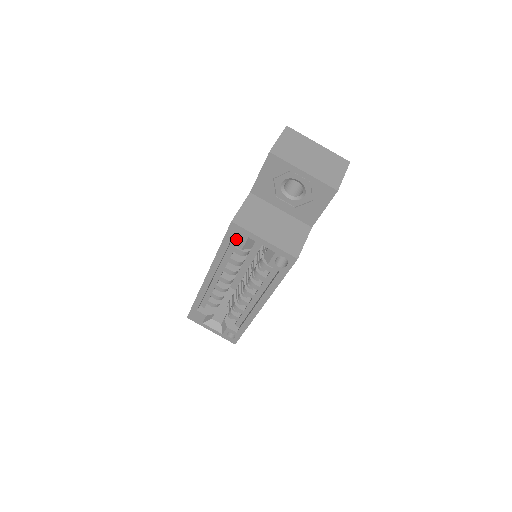
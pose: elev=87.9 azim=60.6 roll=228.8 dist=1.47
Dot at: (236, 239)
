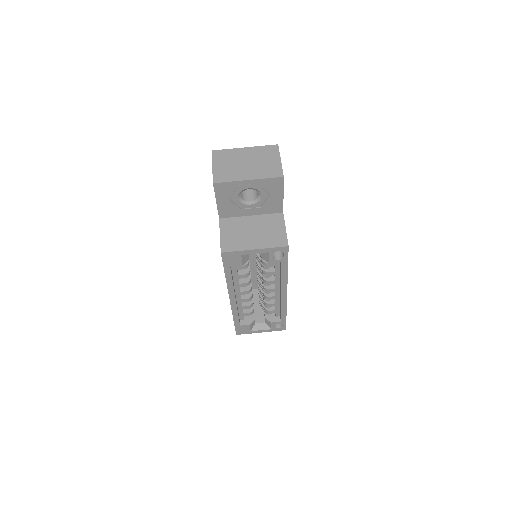
Dot at: (233, 262)
